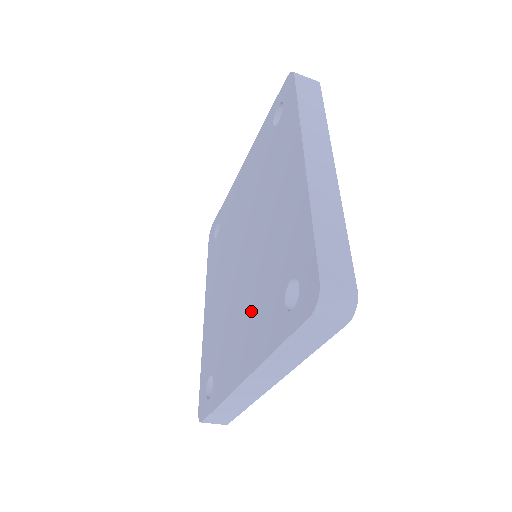
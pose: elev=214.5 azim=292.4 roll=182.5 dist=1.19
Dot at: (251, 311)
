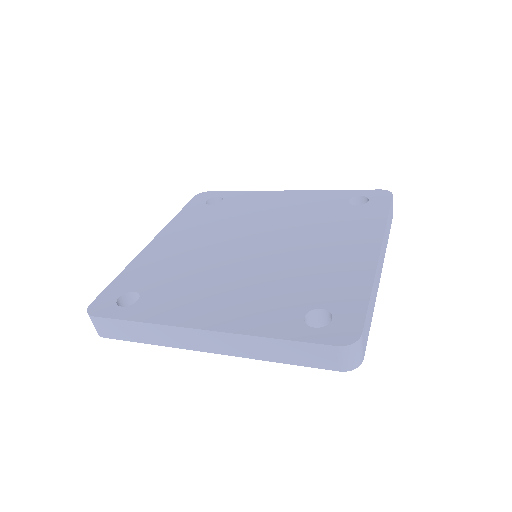
Dot at: (246, 291)
